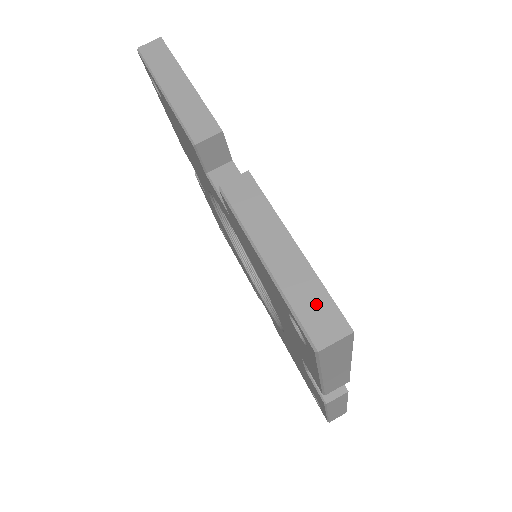
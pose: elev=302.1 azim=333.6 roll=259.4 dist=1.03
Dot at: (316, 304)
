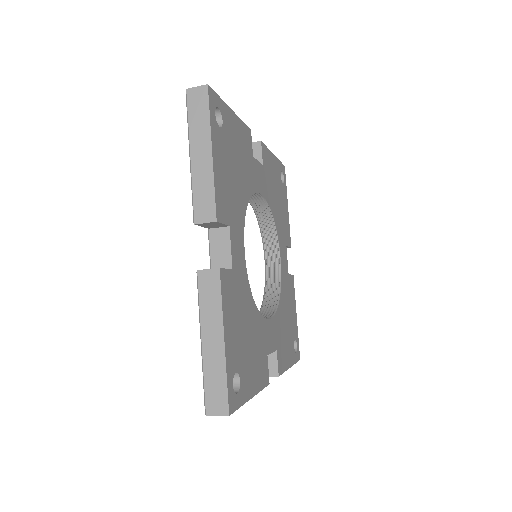
Dot at: (217, 388)
